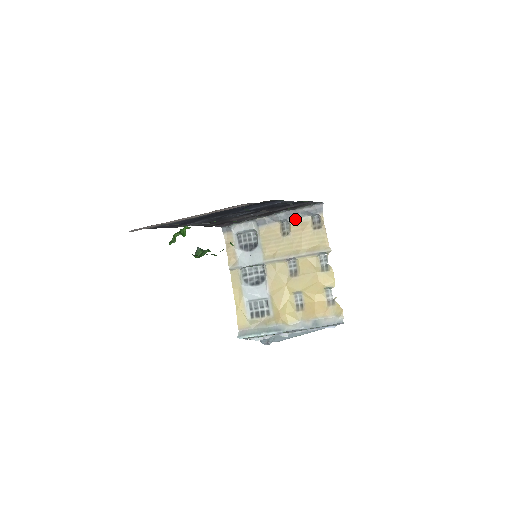
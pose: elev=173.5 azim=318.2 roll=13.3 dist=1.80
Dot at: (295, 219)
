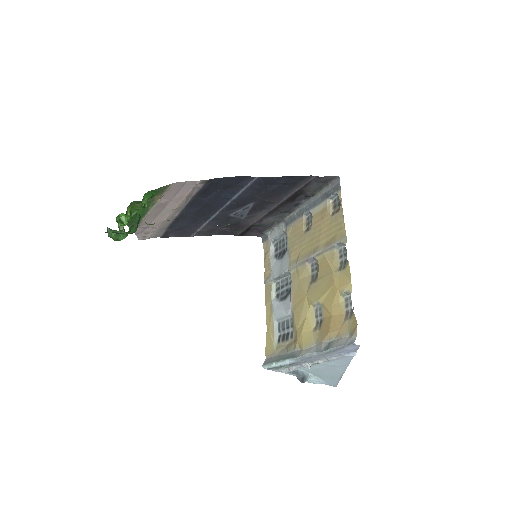
Dot at: (316, 208)
